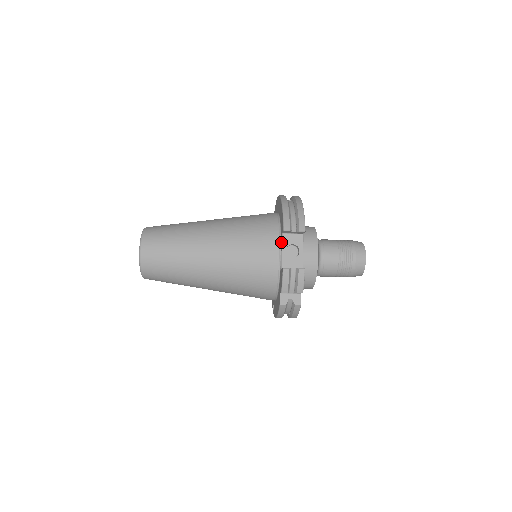
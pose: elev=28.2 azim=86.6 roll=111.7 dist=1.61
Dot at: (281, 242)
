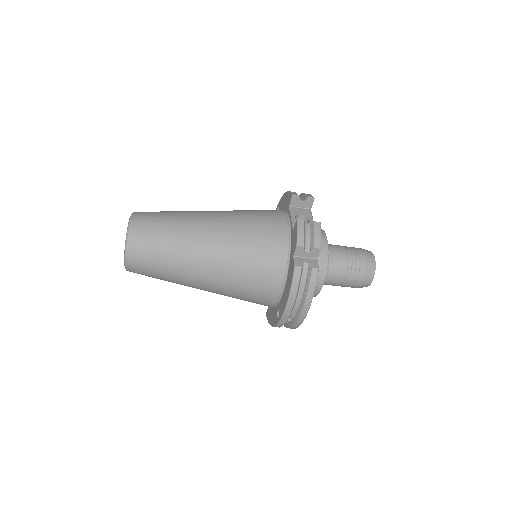
Dot at: (289, 213)
